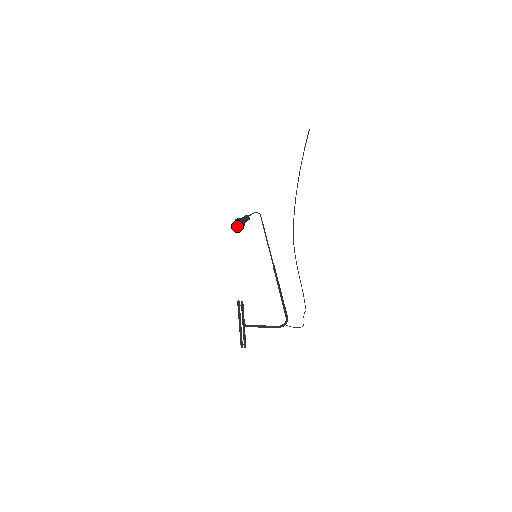
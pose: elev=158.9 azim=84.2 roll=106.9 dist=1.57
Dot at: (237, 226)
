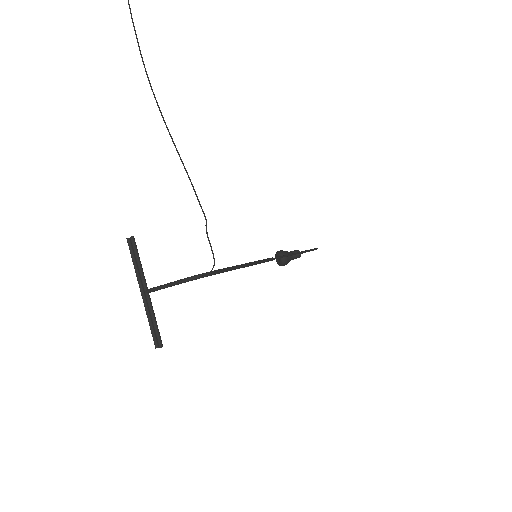
Dot at: (278, 261)
